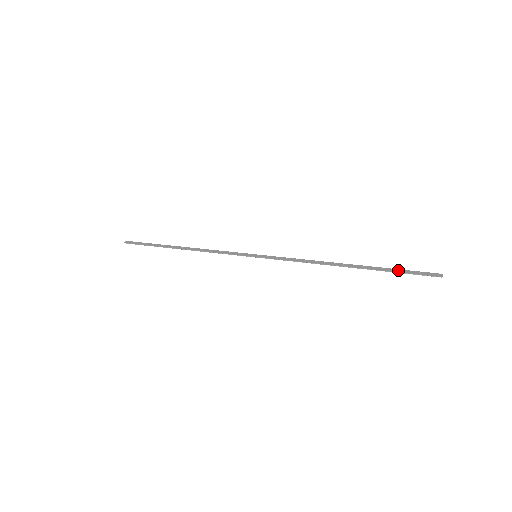
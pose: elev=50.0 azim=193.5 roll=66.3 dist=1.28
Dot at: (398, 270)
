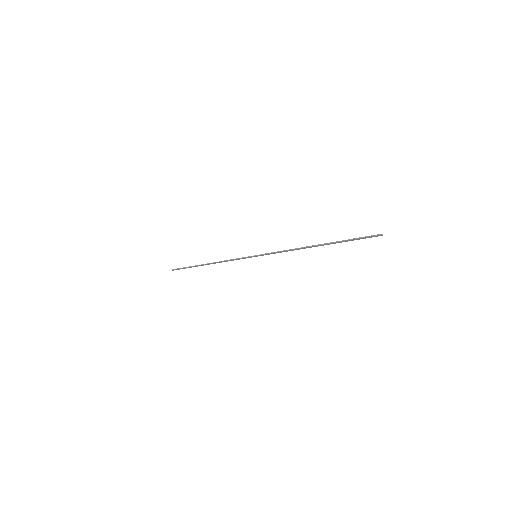
Dot at: (352, 239)
